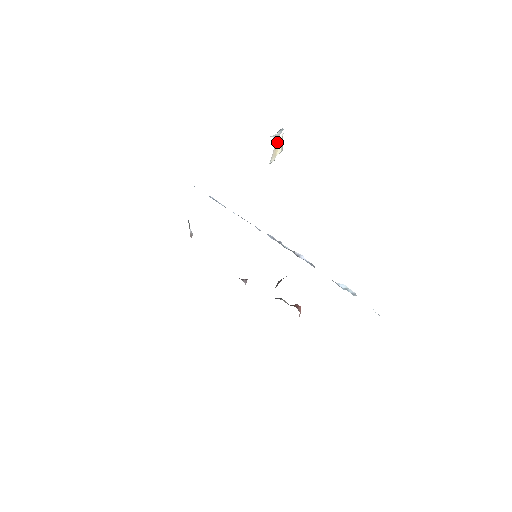
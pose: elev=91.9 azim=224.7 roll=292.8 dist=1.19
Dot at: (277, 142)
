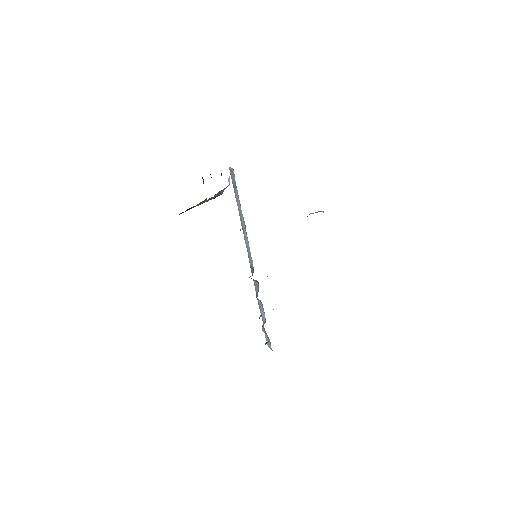
Dot at: occluded
